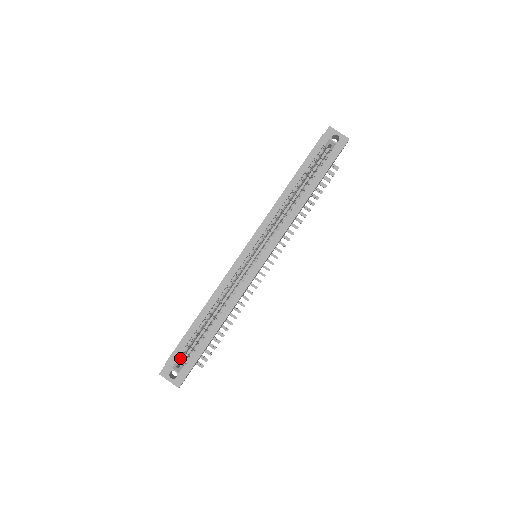
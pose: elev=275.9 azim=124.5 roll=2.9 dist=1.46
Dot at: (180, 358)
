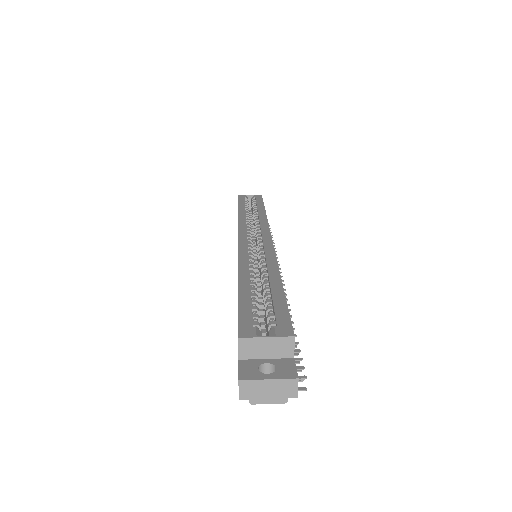
Dot at: occluded
